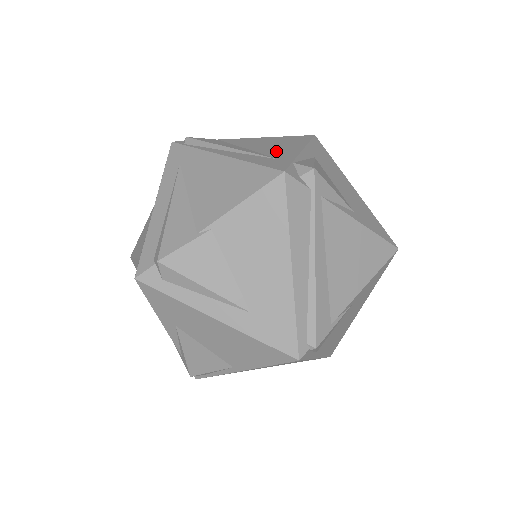
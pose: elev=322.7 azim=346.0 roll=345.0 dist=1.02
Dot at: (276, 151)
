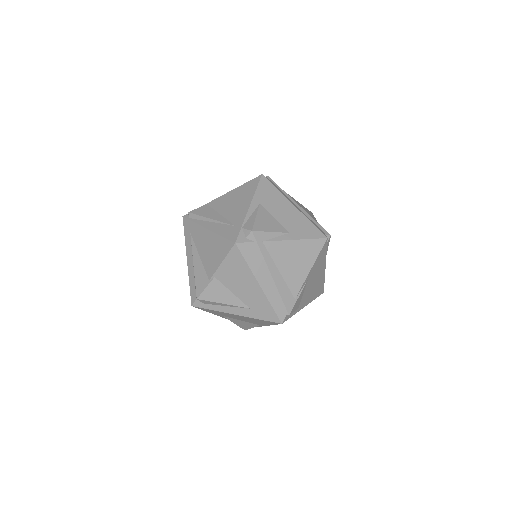
Dot at: (235, 213)
